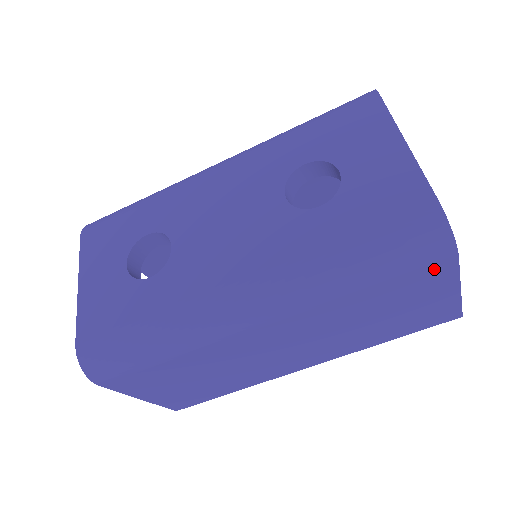
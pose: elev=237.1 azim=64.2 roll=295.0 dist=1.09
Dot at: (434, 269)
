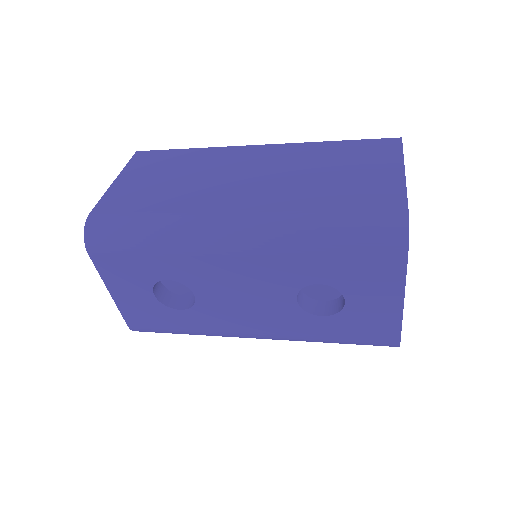
Dot at: occluded
